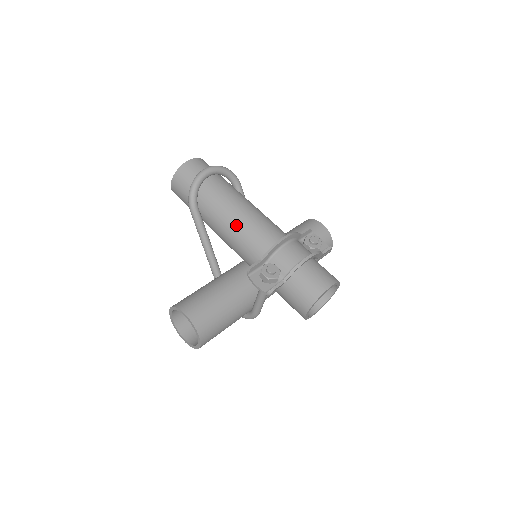
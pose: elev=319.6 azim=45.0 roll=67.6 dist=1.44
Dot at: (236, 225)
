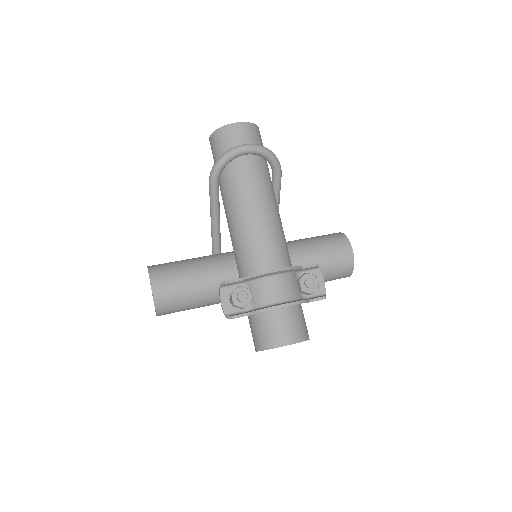
Dot at: (241, 225)
